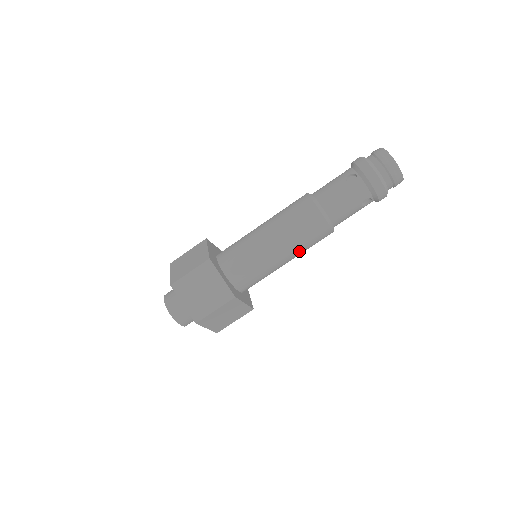
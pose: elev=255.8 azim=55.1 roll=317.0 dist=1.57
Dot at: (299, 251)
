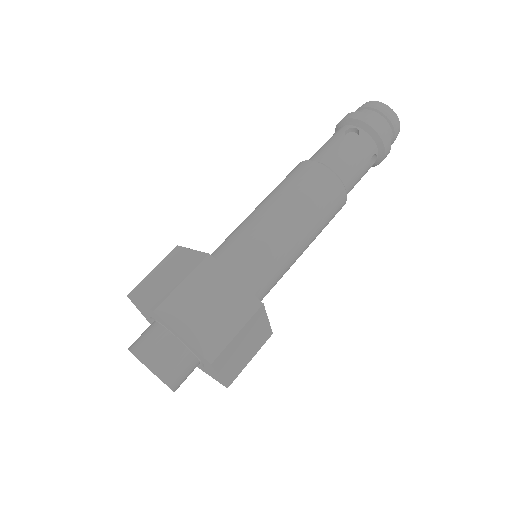
Dot at: (316, 232)
